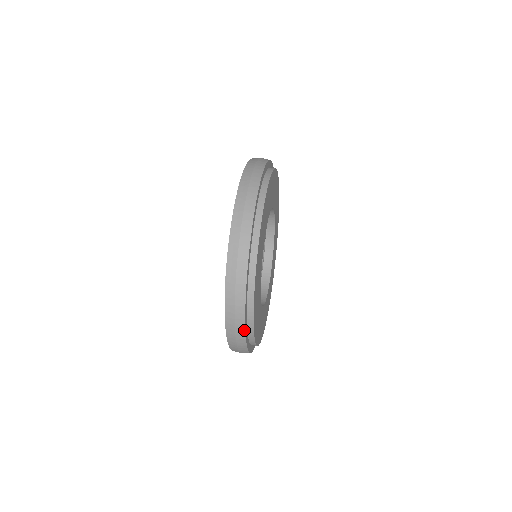
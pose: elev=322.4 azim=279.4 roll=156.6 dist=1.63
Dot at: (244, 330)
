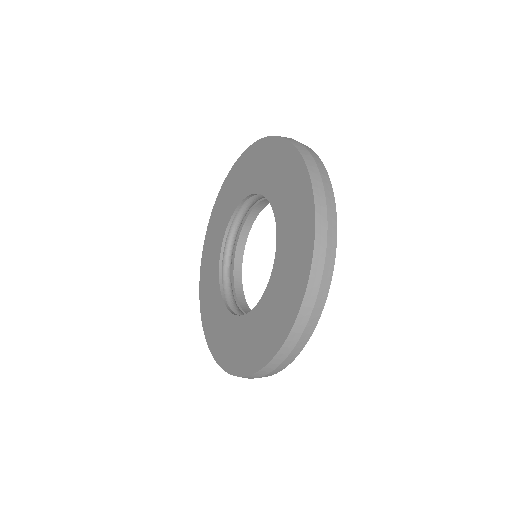
Dot at: (334, 258)
